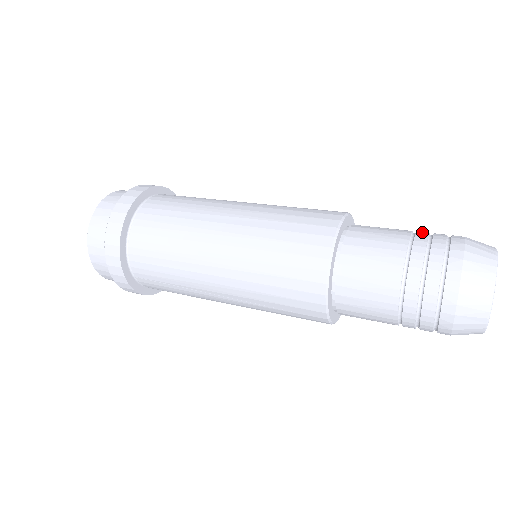
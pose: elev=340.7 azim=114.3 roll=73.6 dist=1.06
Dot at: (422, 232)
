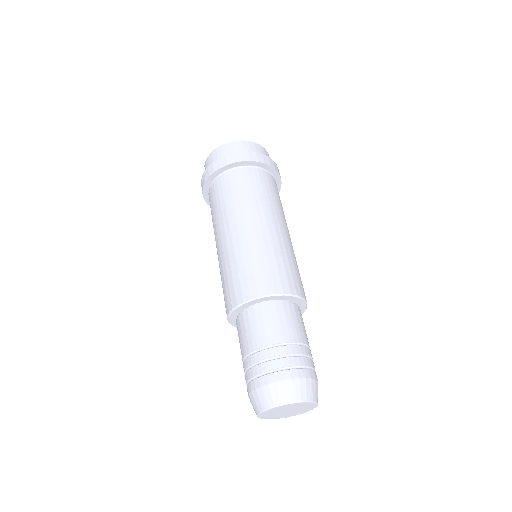
Dot at: (308, 351)
